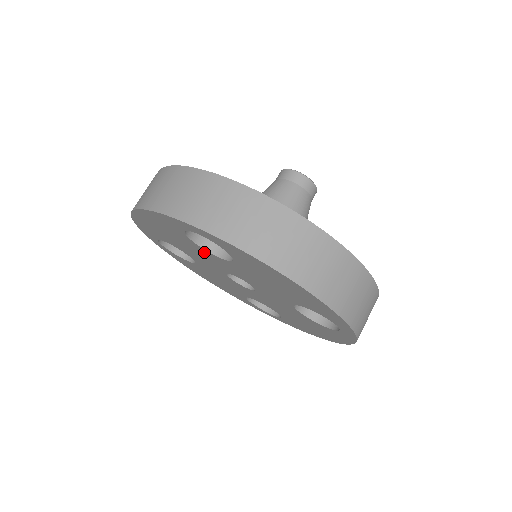
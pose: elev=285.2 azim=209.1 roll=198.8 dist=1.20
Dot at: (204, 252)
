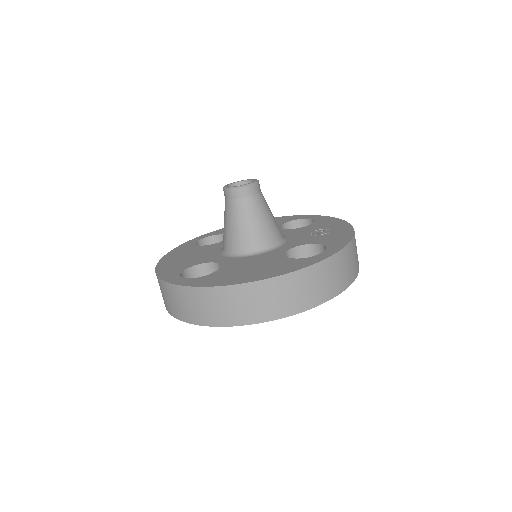
Dot at: occluded
